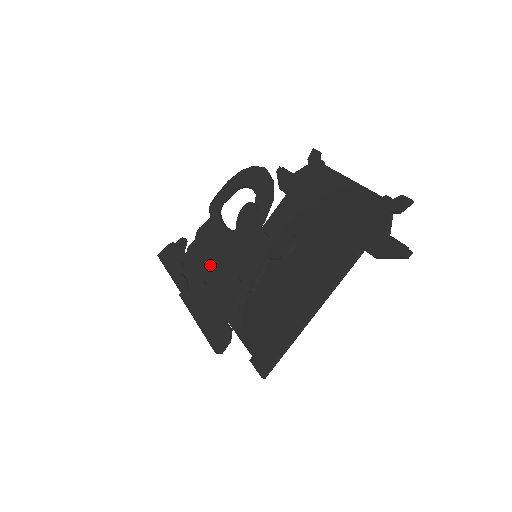
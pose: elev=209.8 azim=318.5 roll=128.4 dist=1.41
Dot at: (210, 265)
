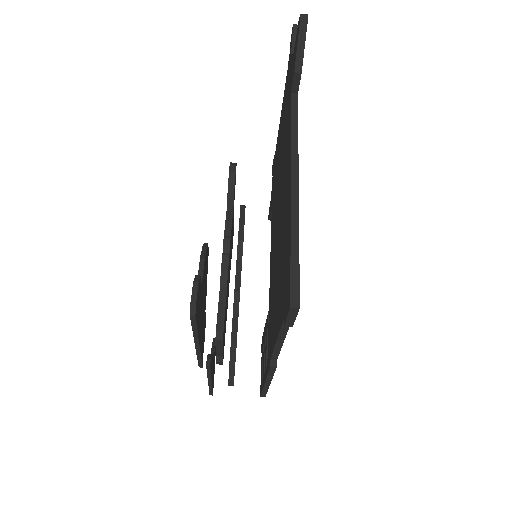
Dot at: occluded
